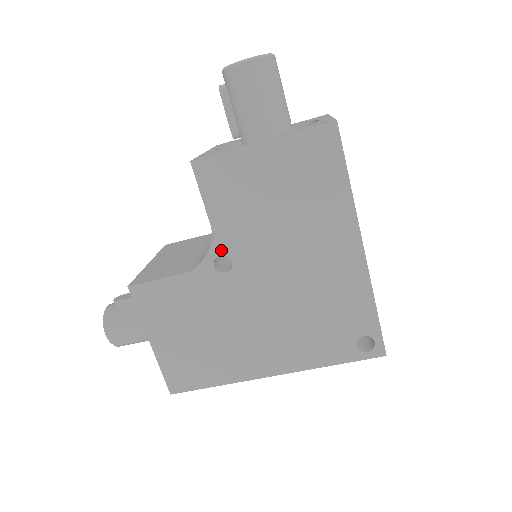
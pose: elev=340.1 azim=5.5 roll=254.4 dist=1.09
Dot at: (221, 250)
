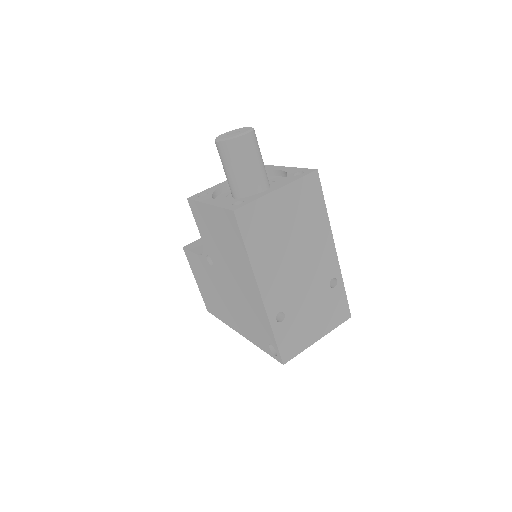
Dot at: (207, 253)
